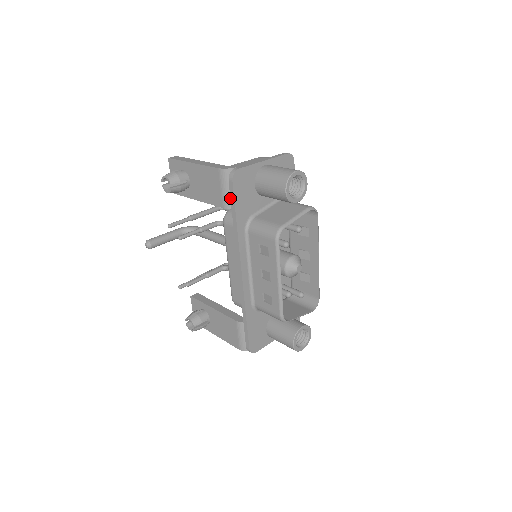
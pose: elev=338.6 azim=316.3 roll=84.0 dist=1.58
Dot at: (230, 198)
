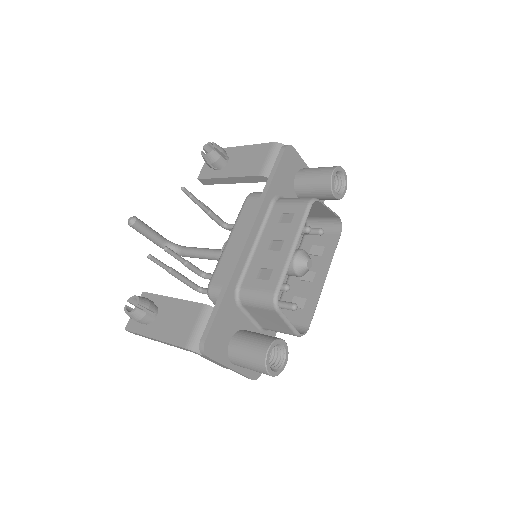
Dot at: (274, 164)
